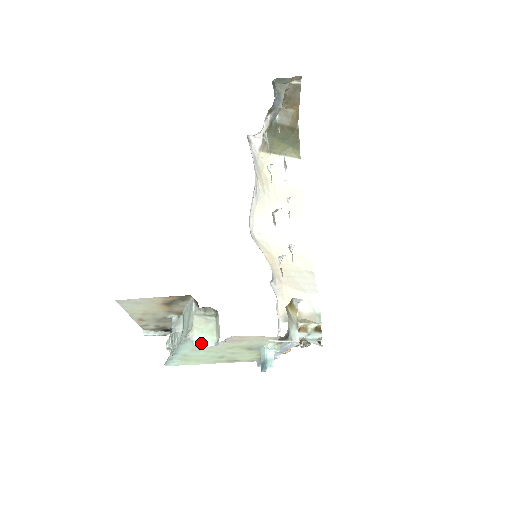
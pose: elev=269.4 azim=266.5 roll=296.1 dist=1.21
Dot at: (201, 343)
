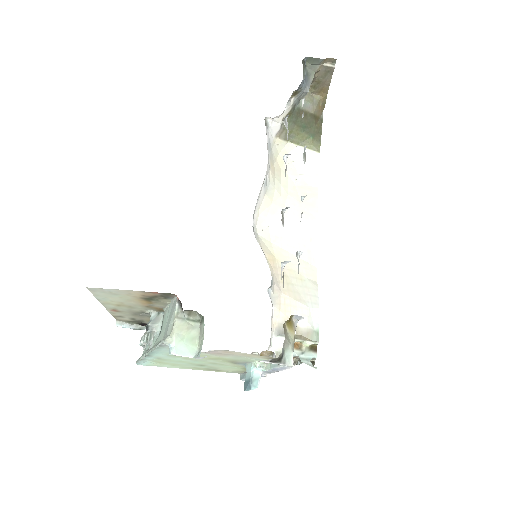
Dot at: (179, 352)
